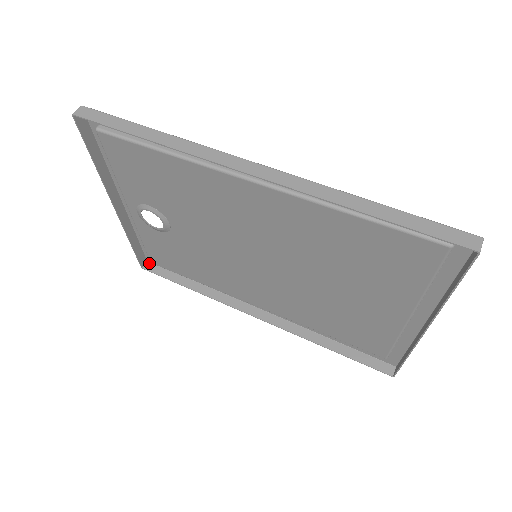
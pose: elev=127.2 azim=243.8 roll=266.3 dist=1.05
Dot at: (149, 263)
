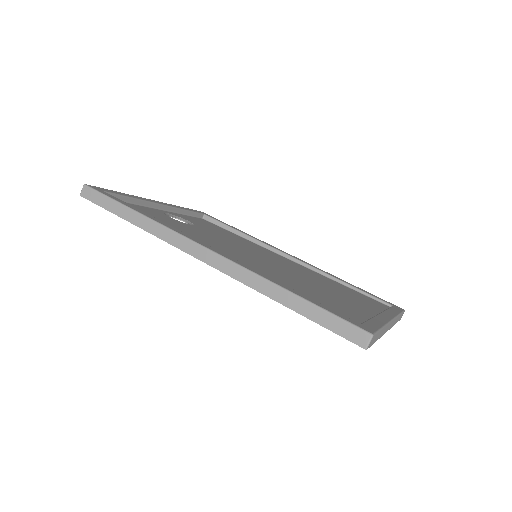
Dot at: occluded
